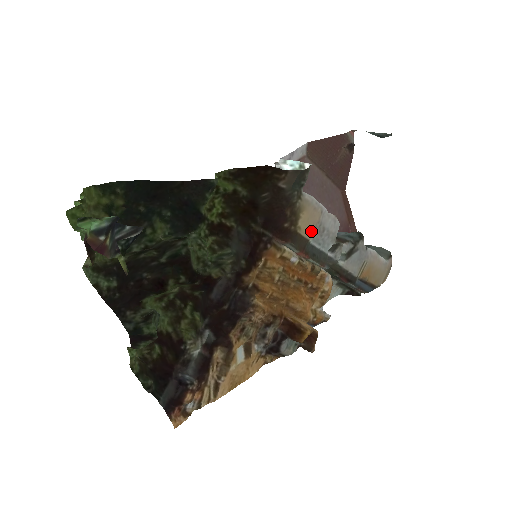
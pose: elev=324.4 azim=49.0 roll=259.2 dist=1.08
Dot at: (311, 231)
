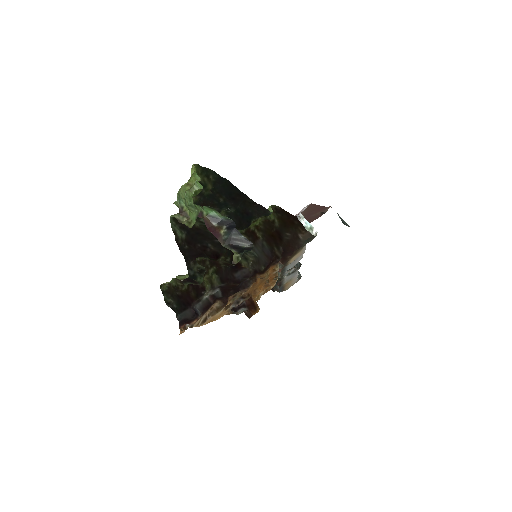
Dot at: (292, 261)
